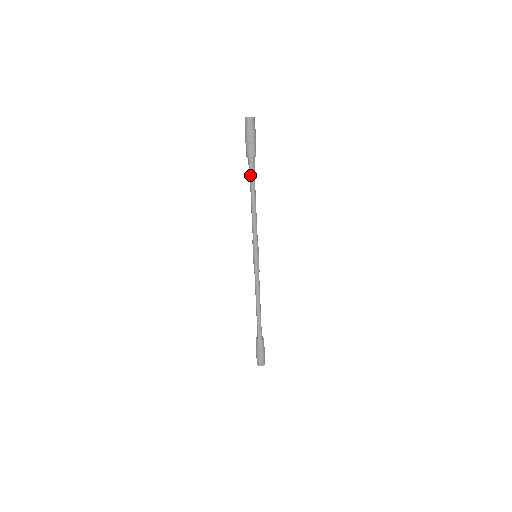
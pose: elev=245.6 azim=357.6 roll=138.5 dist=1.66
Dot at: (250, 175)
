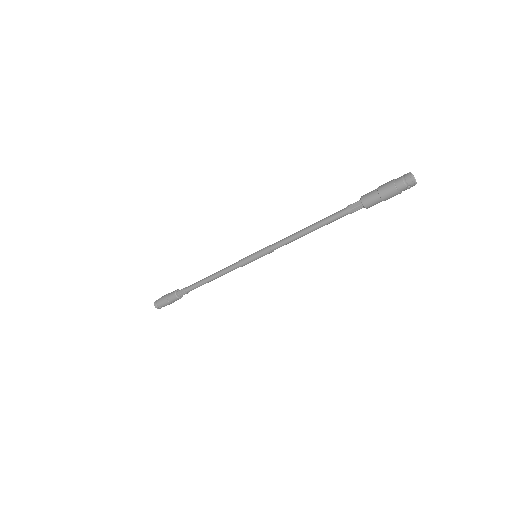
Dot at: occluded
